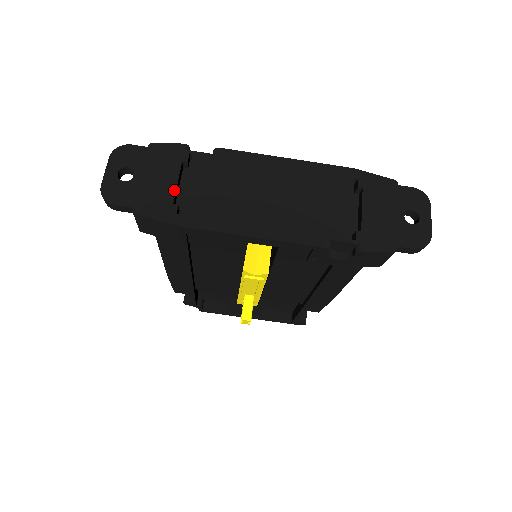
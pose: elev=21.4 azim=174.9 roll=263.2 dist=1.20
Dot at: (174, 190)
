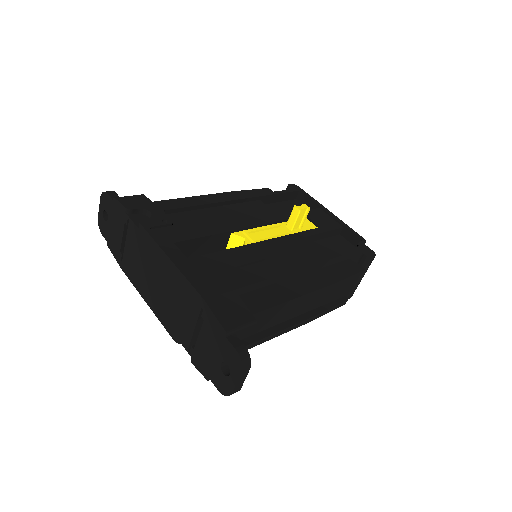
Dot at: (121, 242)
